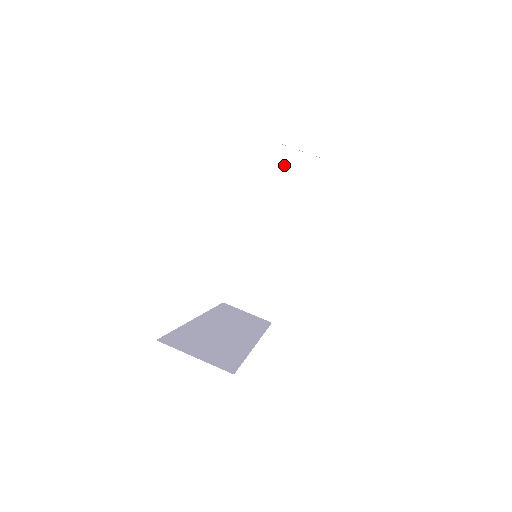
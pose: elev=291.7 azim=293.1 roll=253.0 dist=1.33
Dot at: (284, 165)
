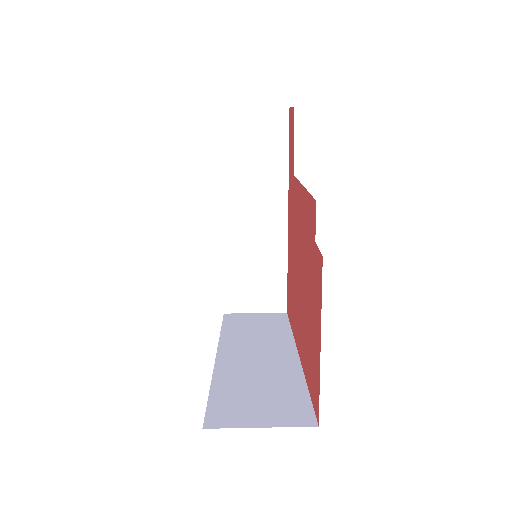
Dot at: (233, 131)
